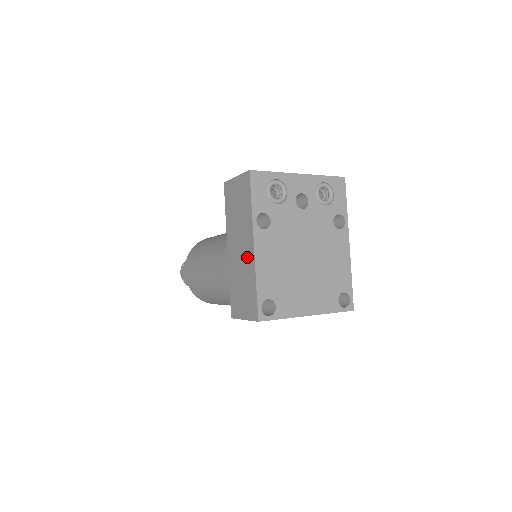
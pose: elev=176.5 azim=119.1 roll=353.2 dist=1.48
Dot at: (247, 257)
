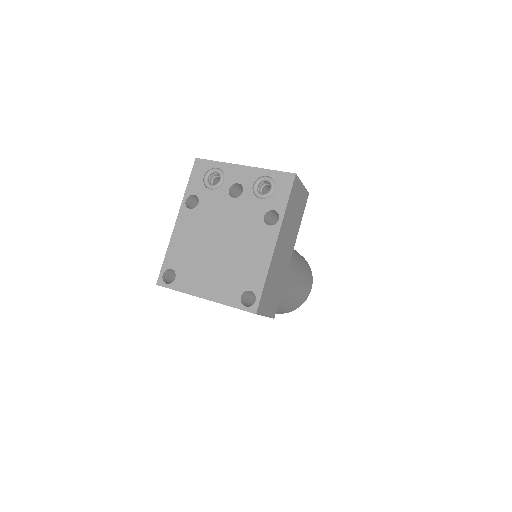
Dot at: occluded
